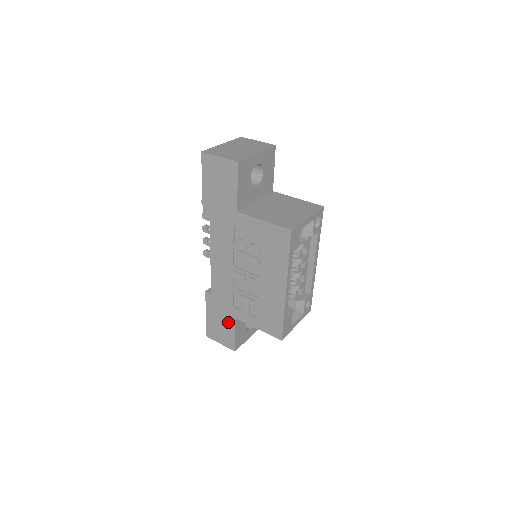
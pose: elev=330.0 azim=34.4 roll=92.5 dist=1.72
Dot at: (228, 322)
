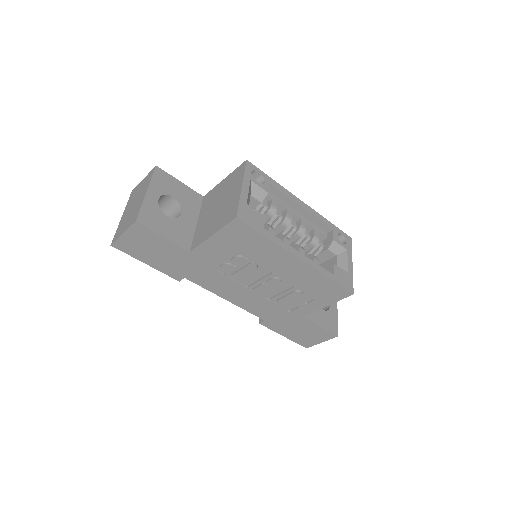
Dot at: (303, 325)
